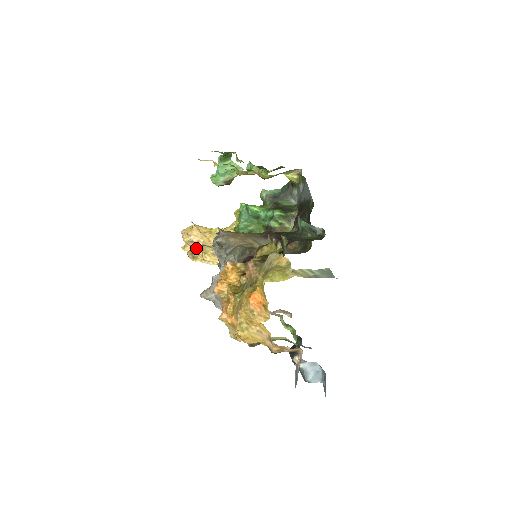
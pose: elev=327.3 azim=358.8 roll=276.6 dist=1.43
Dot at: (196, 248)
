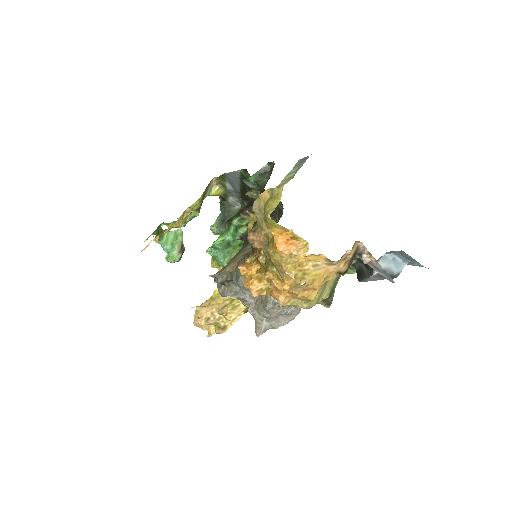
Dot at: (216, 320)
